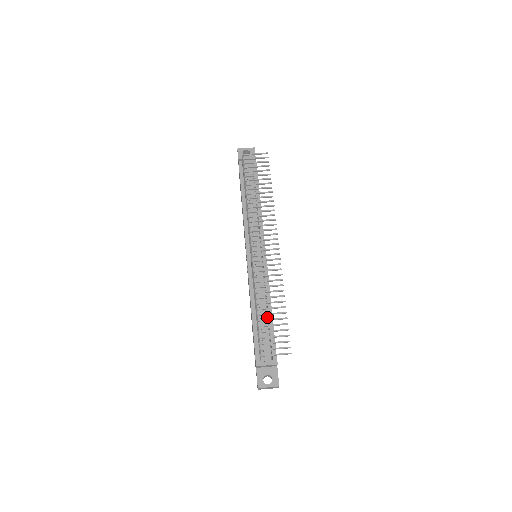
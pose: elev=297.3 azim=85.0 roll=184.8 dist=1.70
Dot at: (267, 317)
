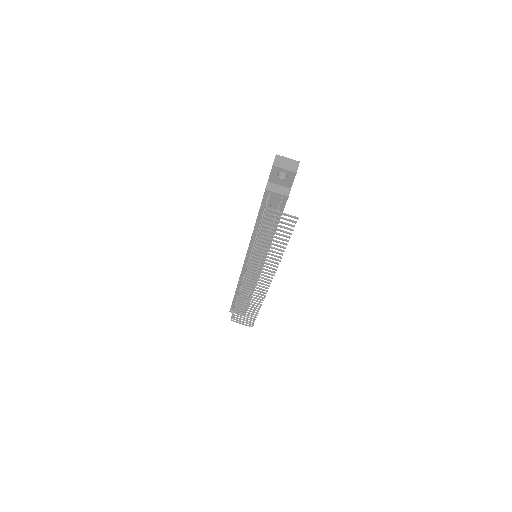
Dot at: (248, 294)
